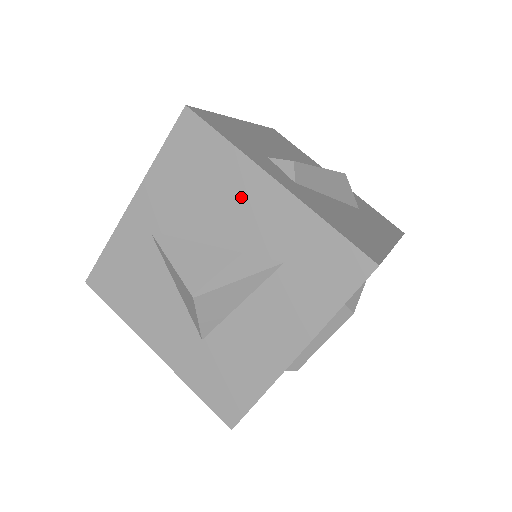
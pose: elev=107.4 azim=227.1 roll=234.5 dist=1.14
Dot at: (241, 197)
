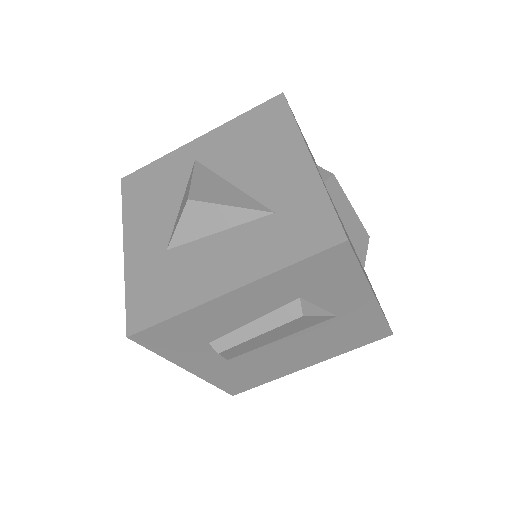
Dot at: (277, 158)
